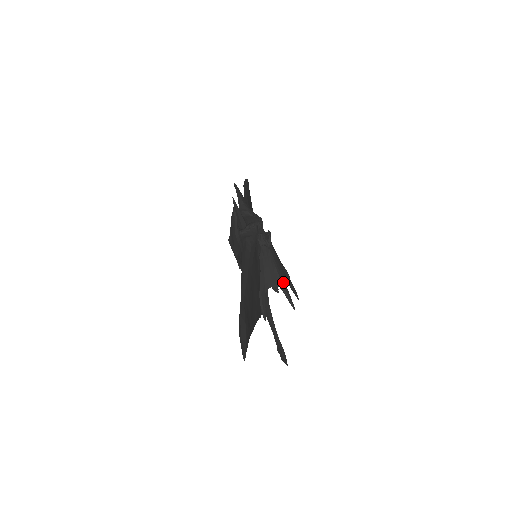
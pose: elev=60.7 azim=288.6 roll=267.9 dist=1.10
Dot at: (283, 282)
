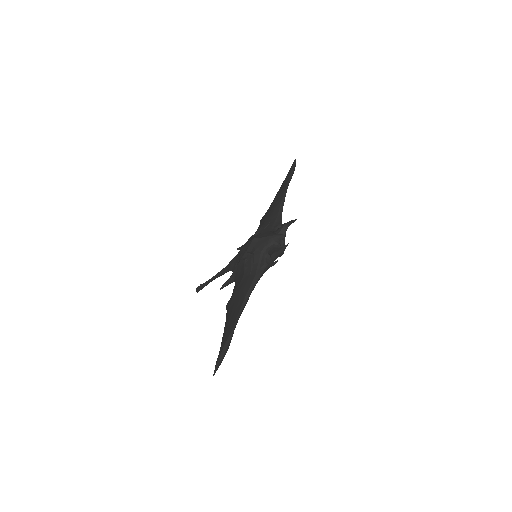
Dot at: occluded
